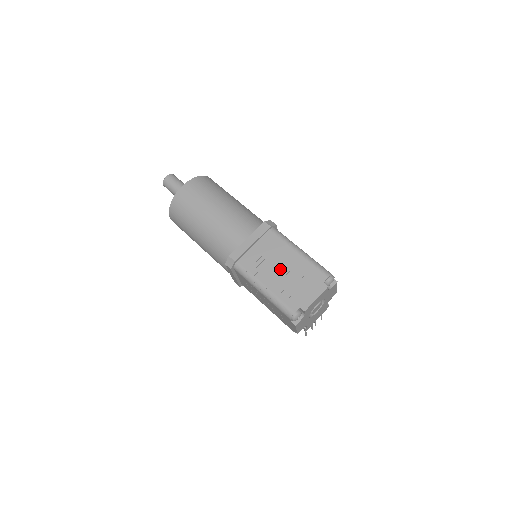
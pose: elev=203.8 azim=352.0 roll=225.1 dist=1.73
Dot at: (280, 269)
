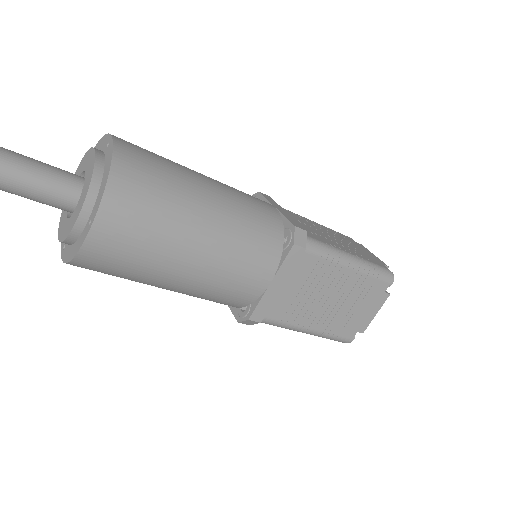
Dot at: (327, 301)
